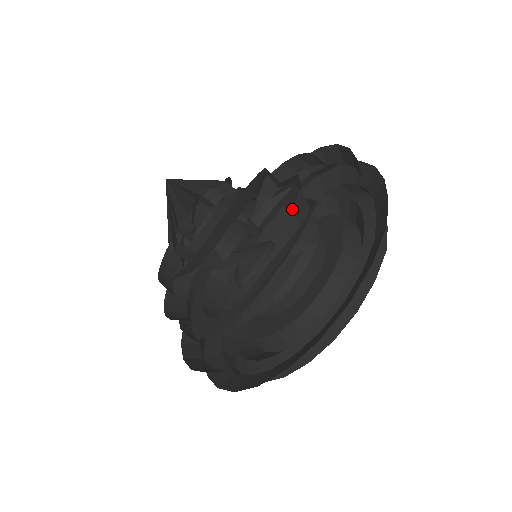
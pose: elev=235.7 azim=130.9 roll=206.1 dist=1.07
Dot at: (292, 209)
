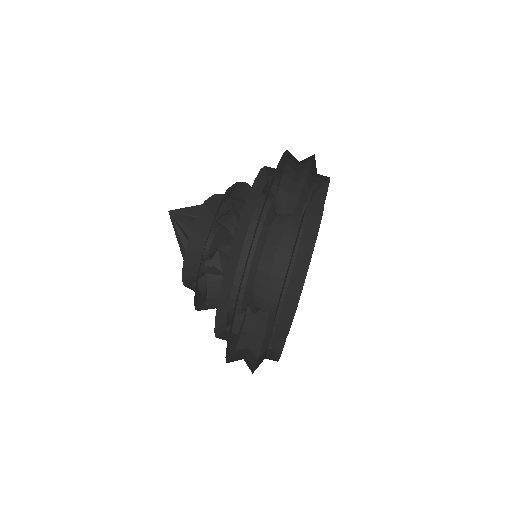
Dot at: occluded
